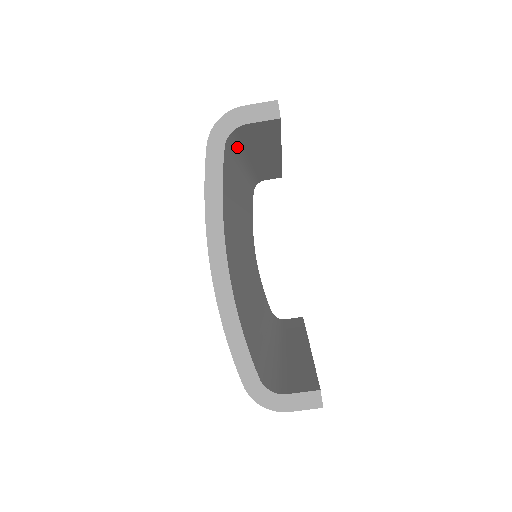
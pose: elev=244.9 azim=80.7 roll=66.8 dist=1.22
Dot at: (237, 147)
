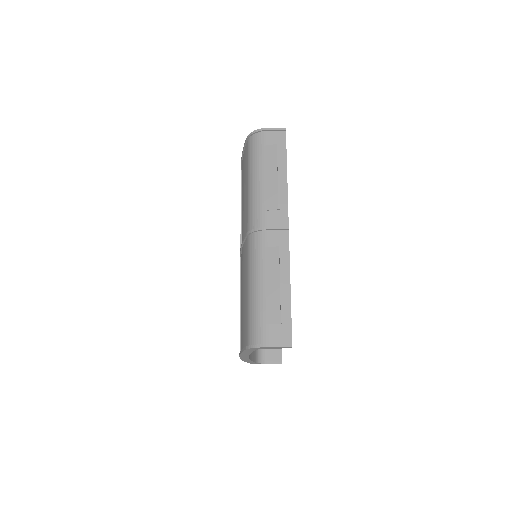
Dot at: occluded
